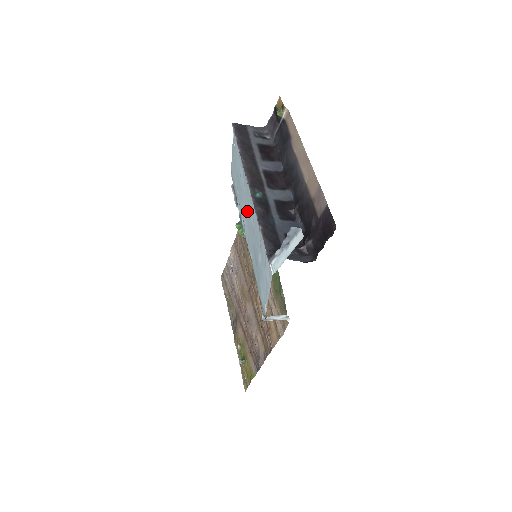
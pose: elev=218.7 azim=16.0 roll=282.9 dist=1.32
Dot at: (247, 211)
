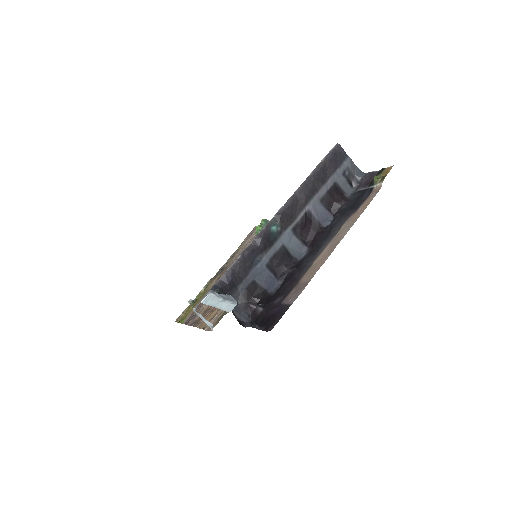
Dot at: occluded
